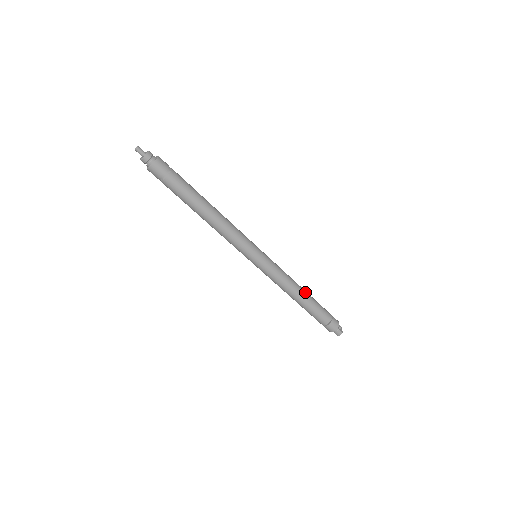
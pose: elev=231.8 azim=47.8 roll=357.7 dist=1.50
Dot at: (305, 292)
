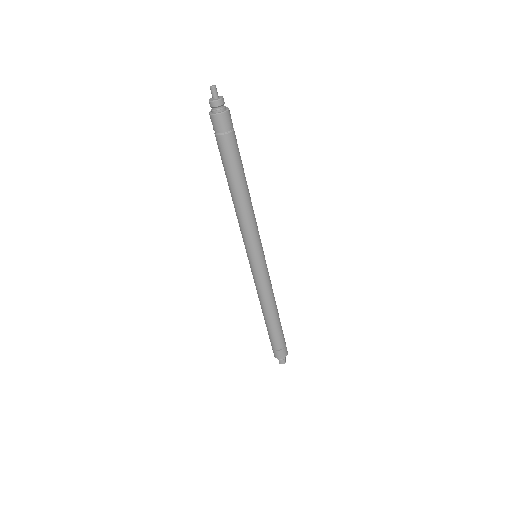
Dot at: occluded
